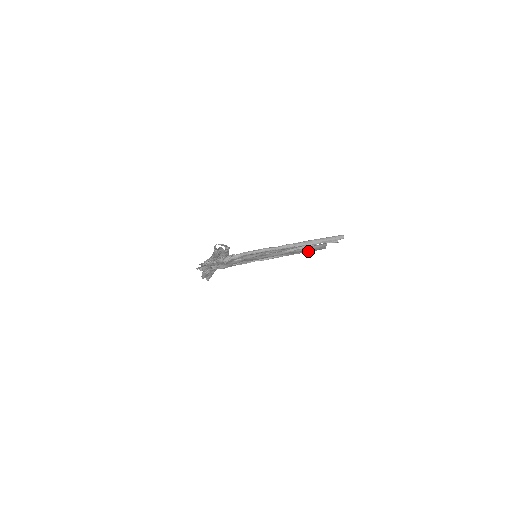
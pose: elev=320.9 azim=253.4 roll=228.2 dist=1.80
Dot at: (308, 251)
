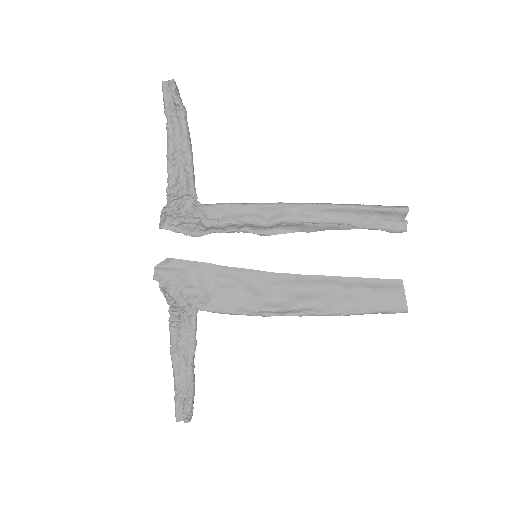
Dot at: (370, 305)
